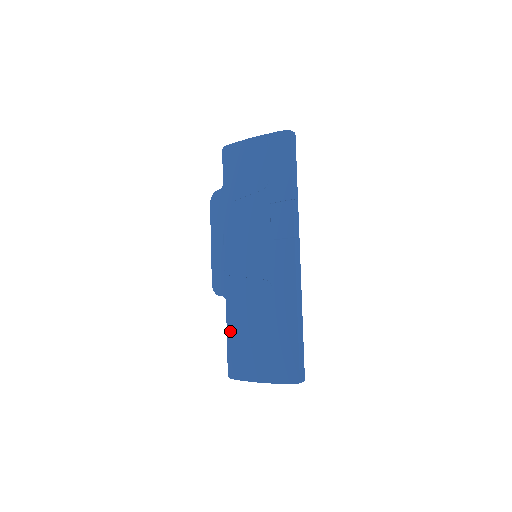
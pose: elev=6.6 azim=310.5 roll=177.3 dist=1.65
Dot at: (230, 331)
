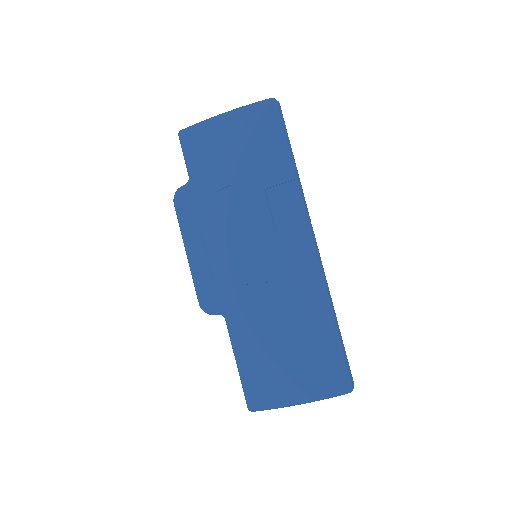
Dot at: (239, 354)
